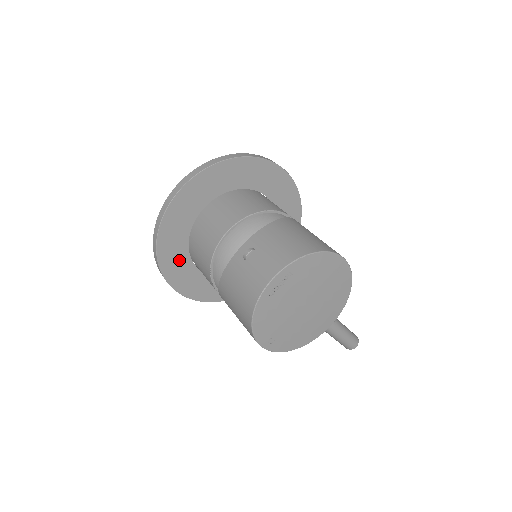
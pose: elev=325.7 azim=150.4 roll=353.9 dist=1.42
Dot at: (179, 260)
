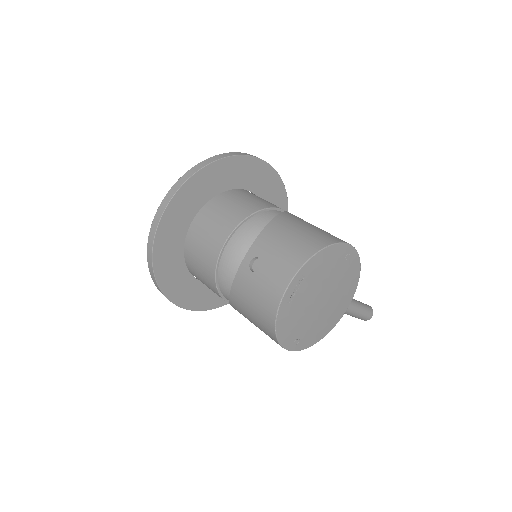
Dot at: (179, 278)
